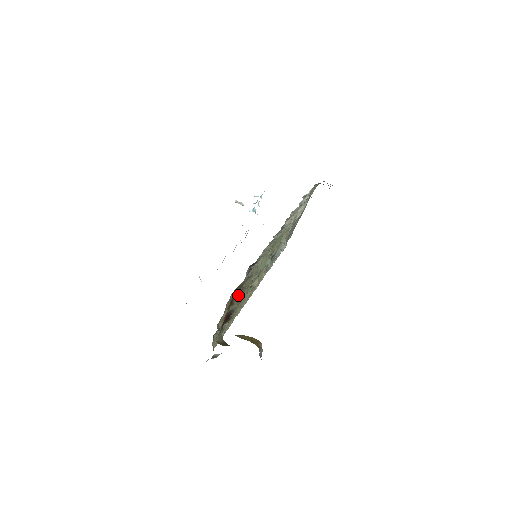
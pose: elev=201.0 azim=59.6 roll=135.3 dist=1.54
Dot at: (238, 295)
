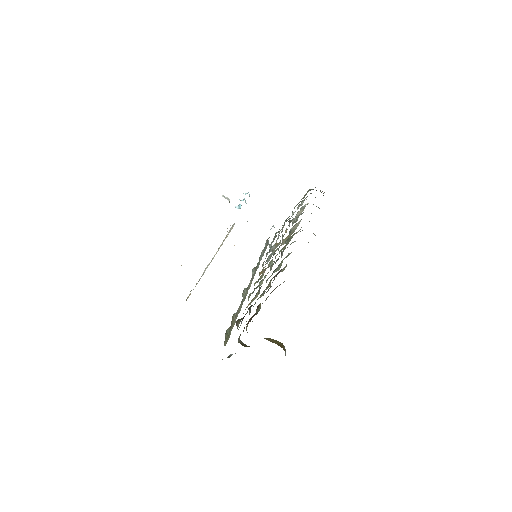
Dot at: occluded
